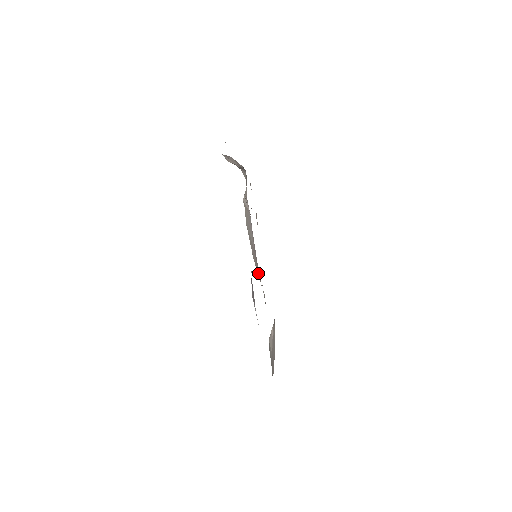
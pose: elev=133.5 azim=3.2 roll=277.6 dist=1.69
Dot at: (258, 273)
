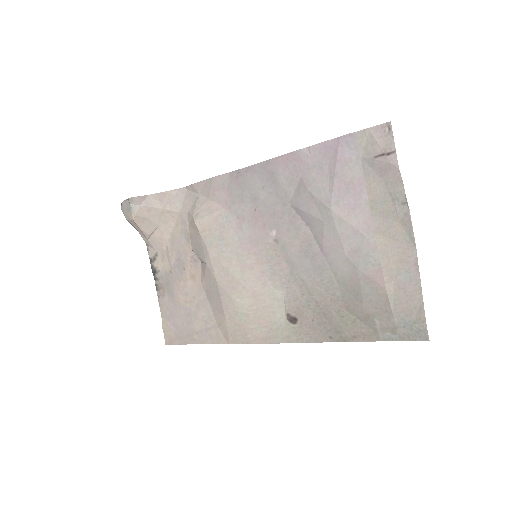
Dot at: (266, 284)
